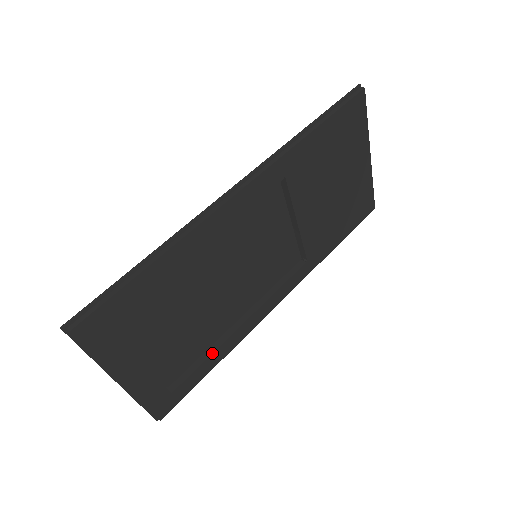
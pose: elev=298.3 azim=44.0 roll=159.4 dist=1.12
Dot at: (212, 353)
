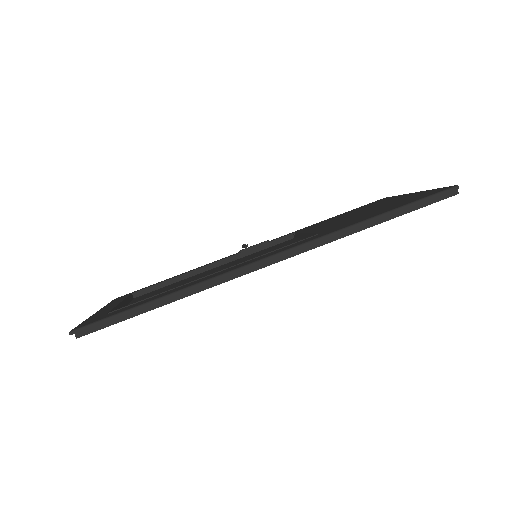
Dot at: occluded
